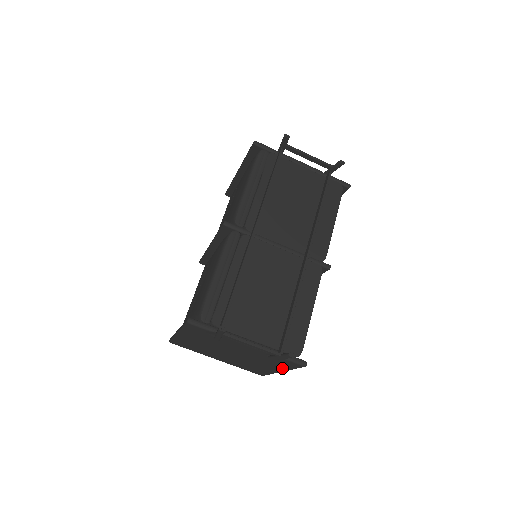
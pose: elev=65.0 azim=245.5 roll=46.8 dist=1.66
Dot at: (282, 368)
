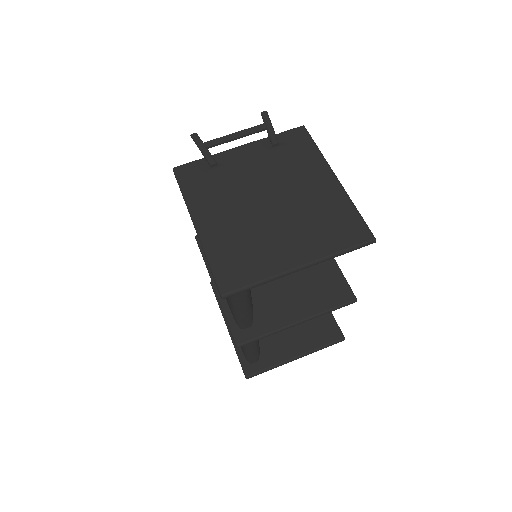
Dot at: (316, 162)
